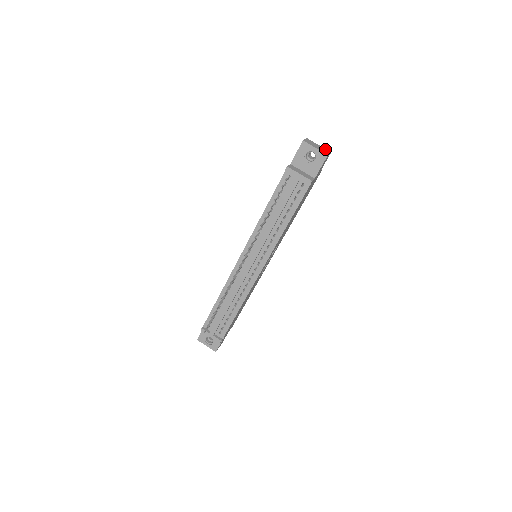
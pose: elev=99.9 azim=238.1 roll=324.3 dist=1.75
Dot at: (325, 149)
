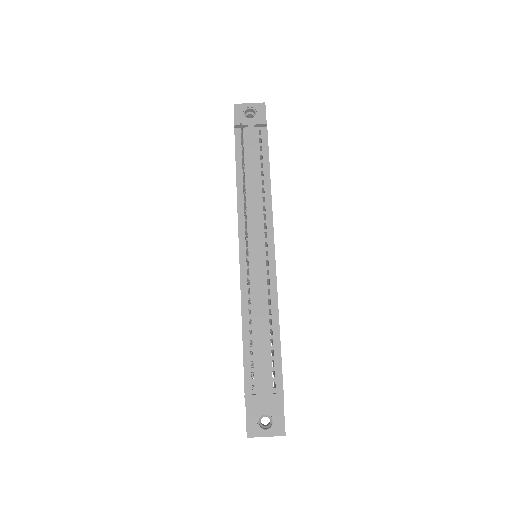
Dot at: occluded
